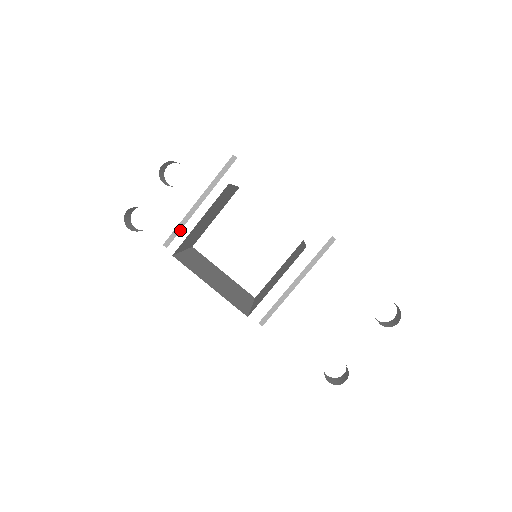
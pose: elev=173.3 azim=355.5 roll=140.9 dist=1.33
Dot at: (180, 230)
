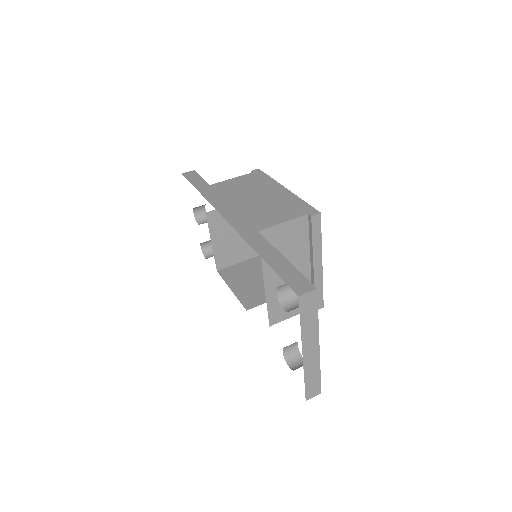
Dot at: occluded
